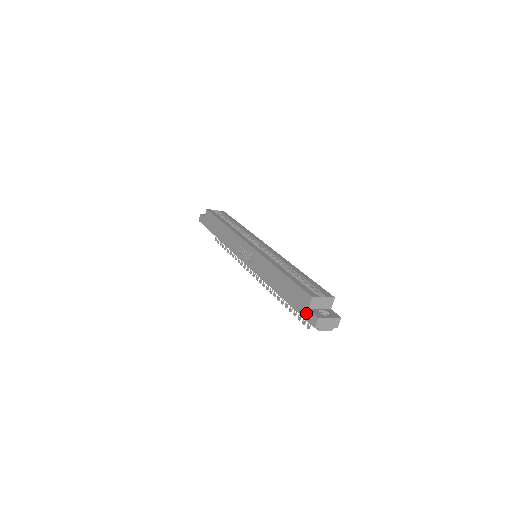
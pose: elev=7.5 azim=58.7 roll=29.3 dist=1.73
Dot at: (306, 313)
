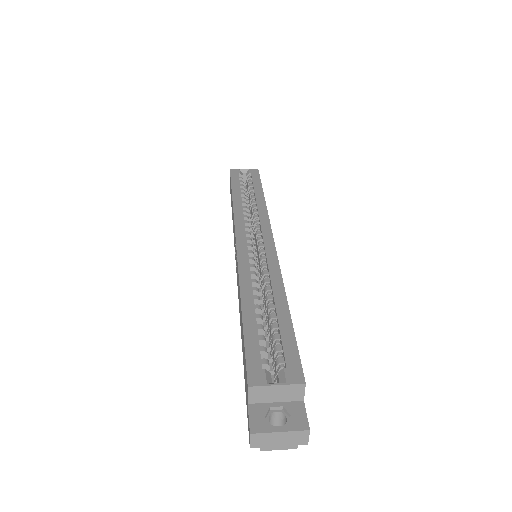
Dot at: (247, 409)
